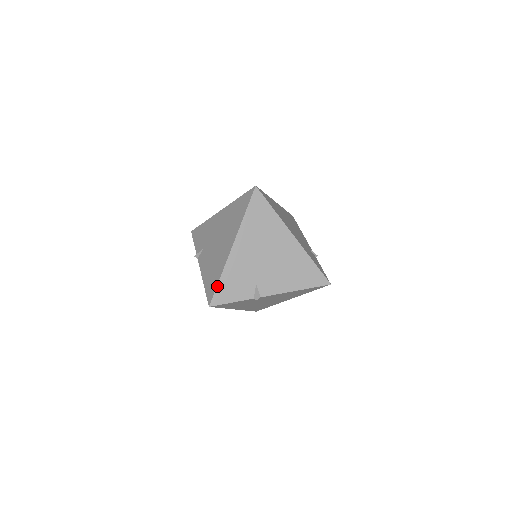
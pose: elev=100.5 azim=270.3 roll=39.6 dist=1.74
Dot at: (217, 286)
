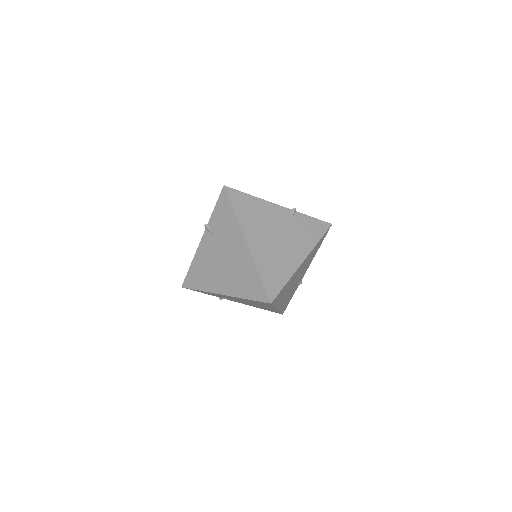
Dot at: occluded
